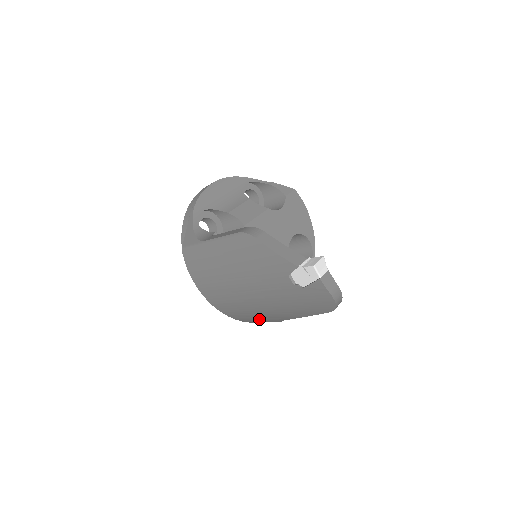
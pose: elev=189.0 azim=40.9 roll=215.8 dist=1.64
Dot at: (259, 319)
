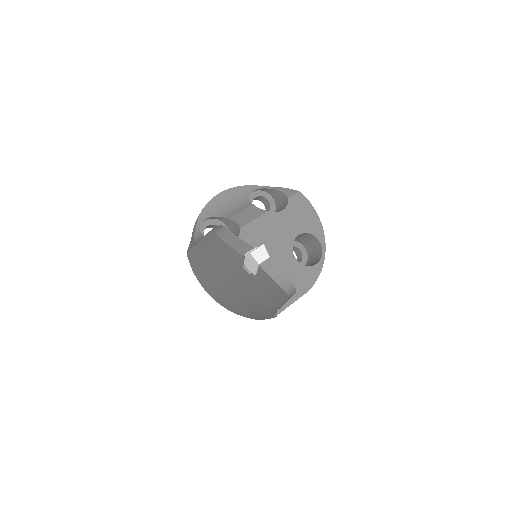
Dot at: (257, 314)
